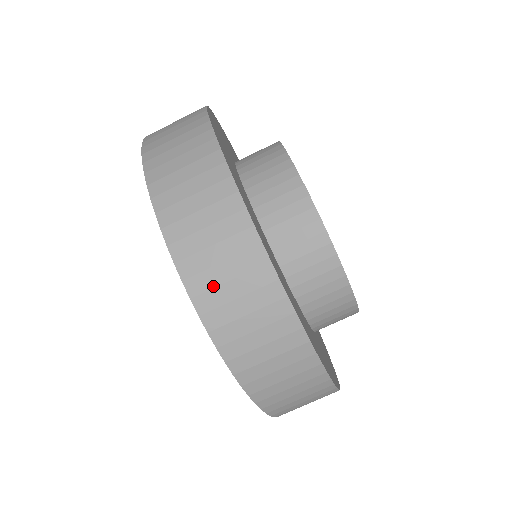
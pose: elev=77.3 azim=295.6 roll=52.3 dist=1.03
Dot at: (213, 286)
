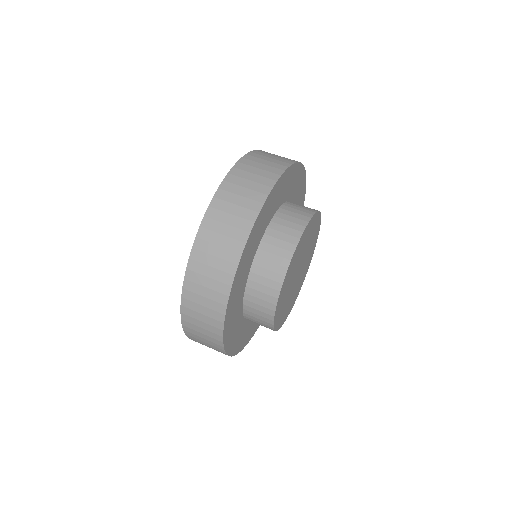
Dot at: (206, 252)
